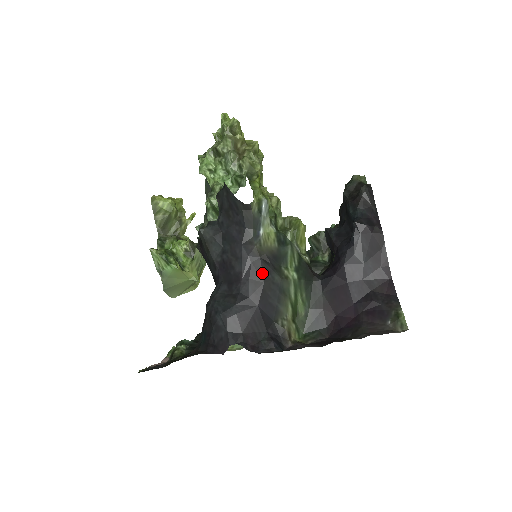
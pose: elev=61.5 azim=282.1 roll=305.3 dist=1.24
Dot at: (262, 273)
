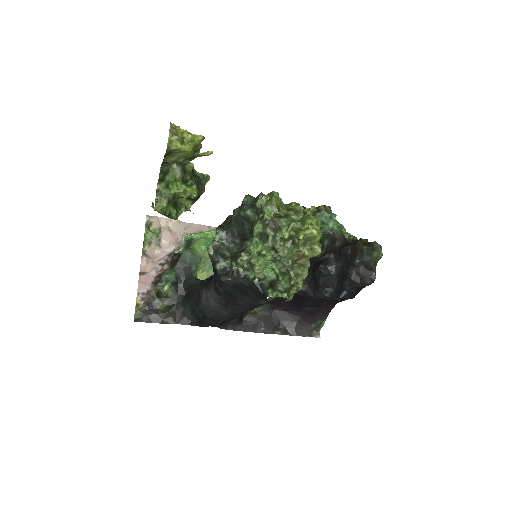
Dot at: (255, 307)
